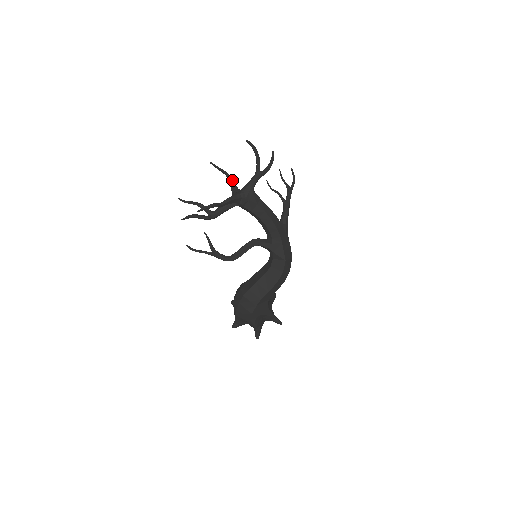
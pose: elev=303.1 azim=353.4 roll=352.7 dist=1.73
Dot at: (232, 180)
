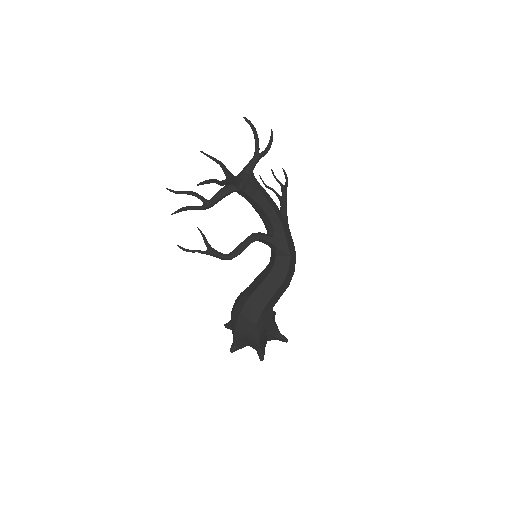
Dot at: occluded
